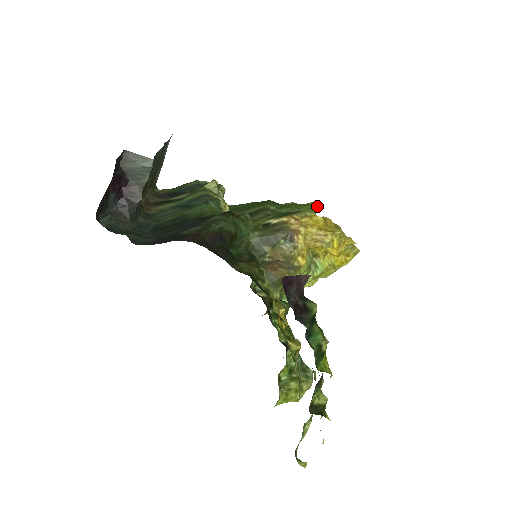
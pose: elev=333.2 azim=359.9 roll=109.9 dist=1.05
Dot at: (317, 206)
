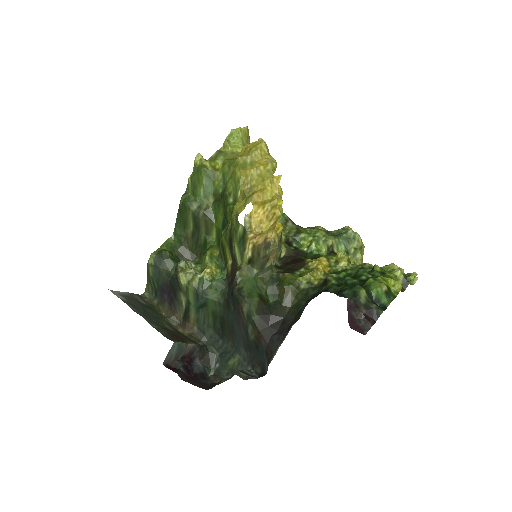
Dot at: (200, 157)
